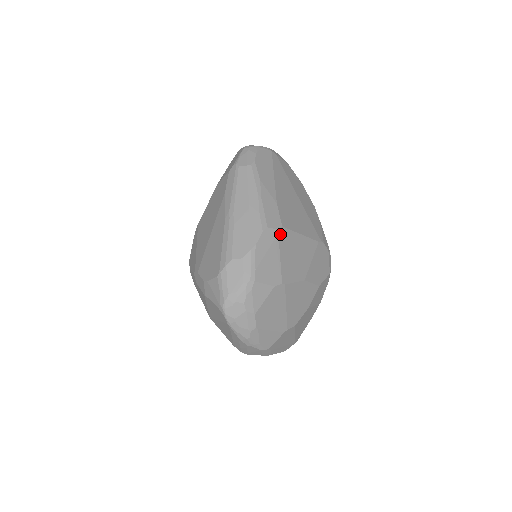
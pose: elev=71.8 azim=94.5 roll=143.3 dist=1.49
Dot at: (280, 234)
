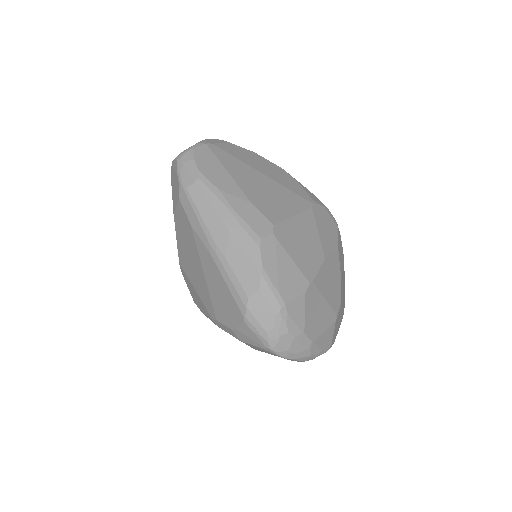
Dot at: (277, 235)
